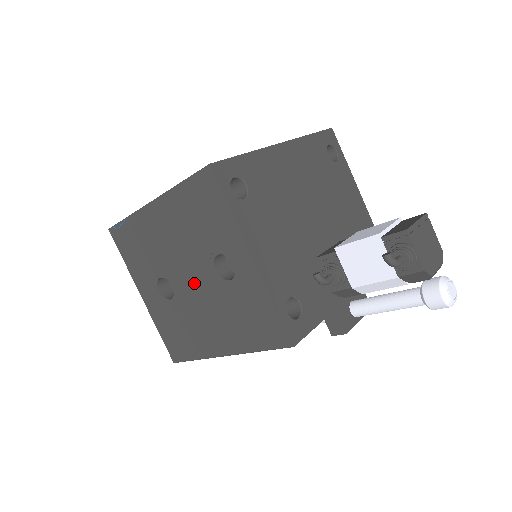
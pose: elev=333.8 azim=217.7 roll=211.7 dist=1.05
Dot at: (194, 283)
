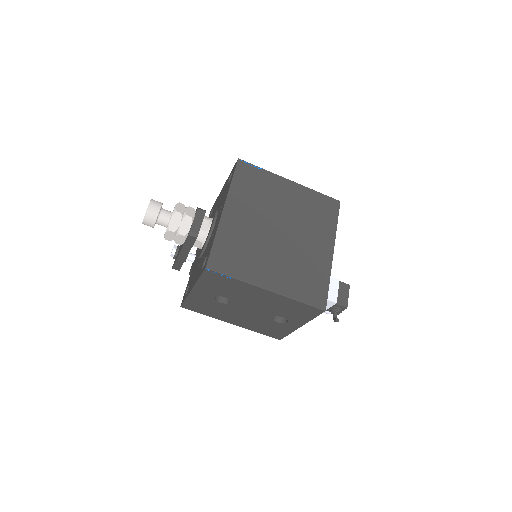
Dot at: (250, 311)
